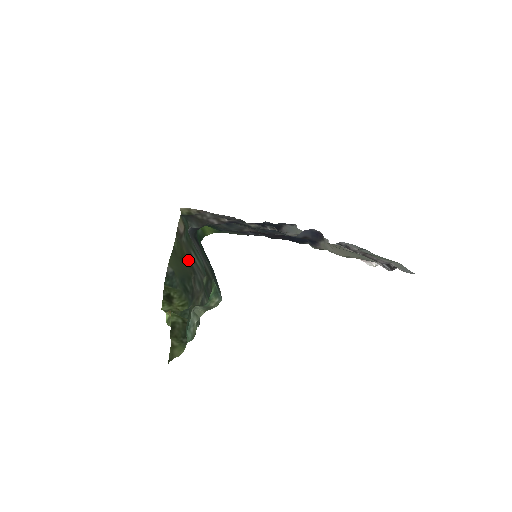
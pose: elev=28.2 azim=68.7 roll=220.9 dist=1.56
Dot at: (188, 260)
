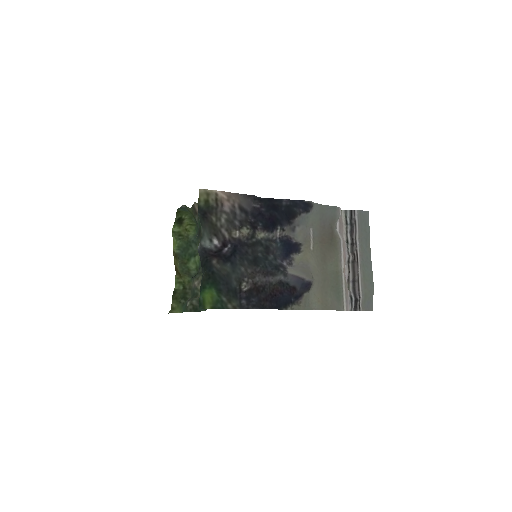
Dot at: occluded
